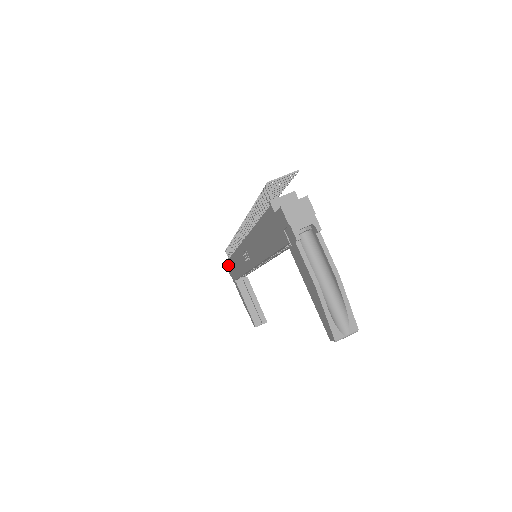
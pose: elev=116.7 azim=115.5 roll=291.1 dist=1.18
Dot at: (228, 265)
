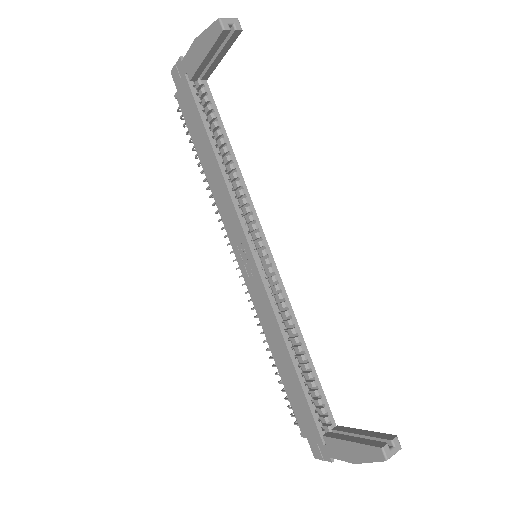
Dot at: (303, 430)
